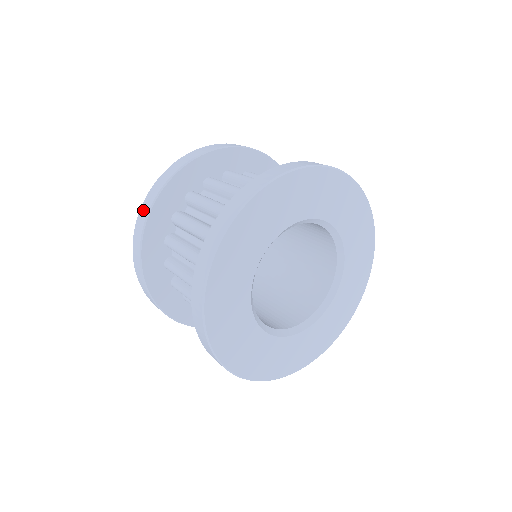
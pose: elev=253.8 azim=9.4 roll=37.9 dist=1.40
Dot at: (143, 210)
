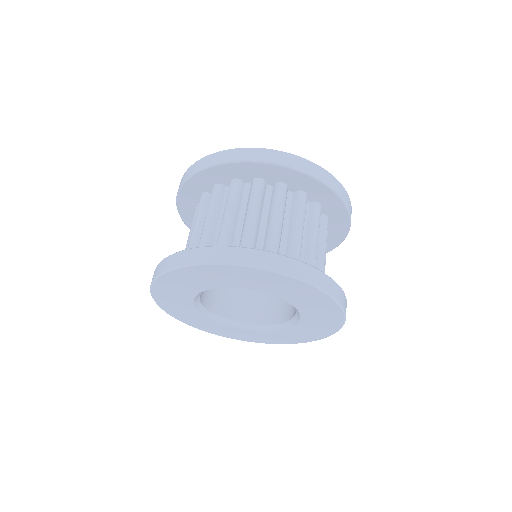
Dot at: occluded
